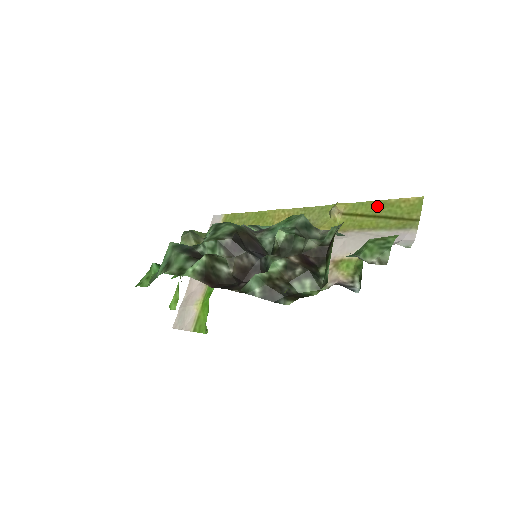
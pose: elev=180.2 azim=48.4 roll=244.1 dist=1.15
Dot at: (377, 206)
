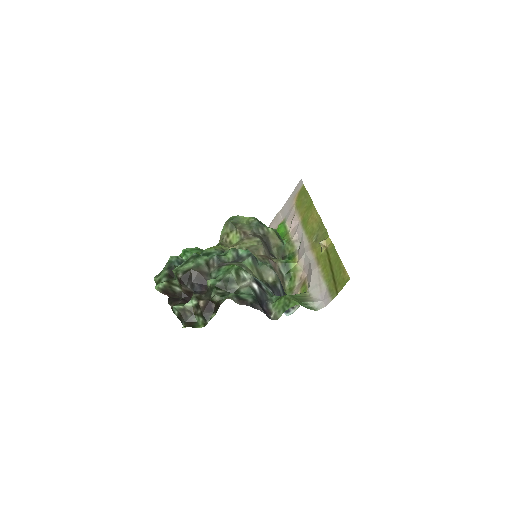
Dot at: (336, 261)
